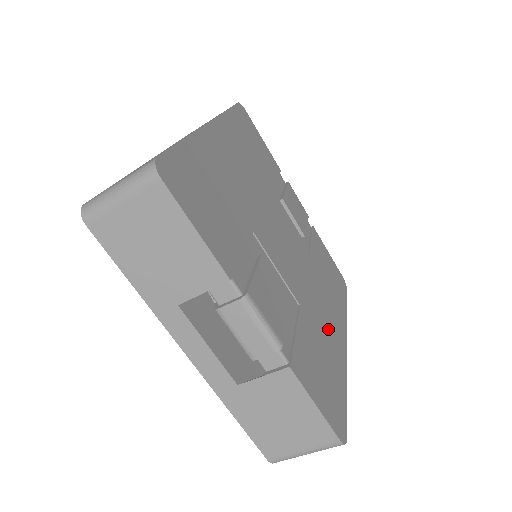
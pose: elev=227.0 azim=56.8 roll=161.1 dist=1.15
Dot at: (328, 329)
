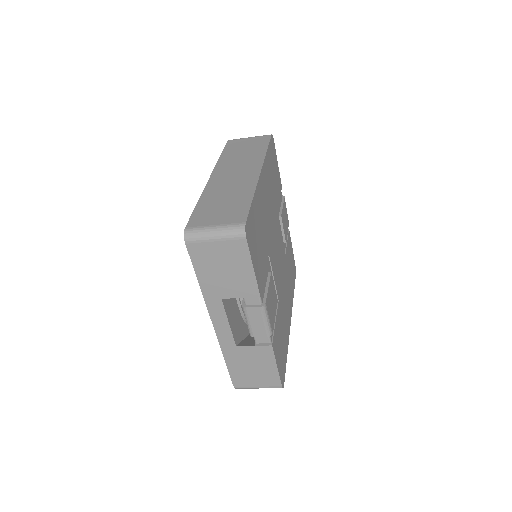
Dot at: (286, 313)
